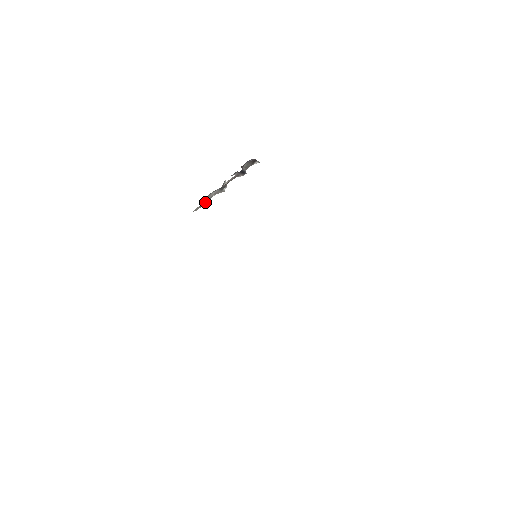
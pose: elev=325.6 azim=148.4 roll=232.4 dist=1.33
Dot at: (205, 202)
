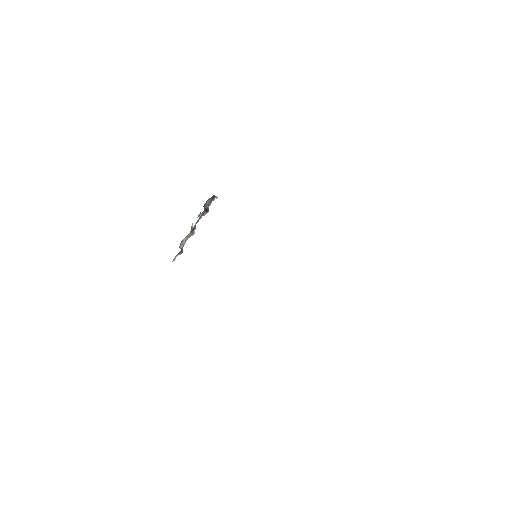
Dot at: (181, 249)
